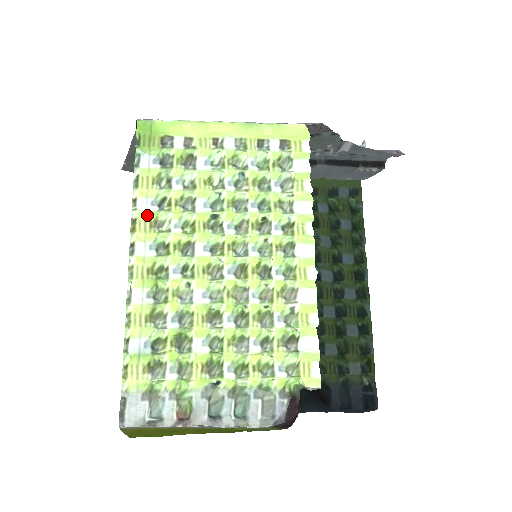
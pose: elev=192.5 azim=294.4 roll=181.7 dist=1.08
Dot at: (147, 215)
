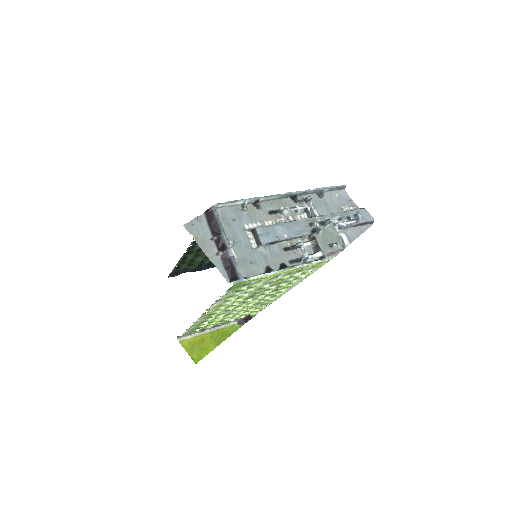
Dot at: (218, 305)
